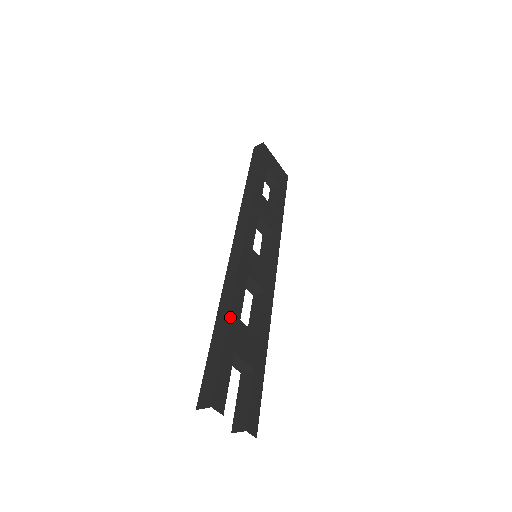
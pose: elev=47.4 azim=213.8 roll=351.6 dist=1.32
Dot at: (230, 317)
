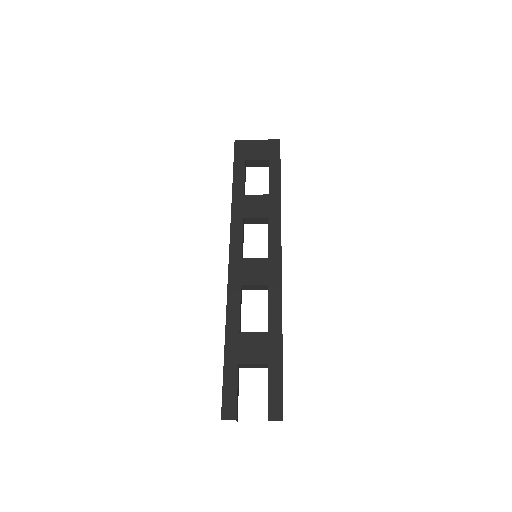
Dot at: (226, 338)
